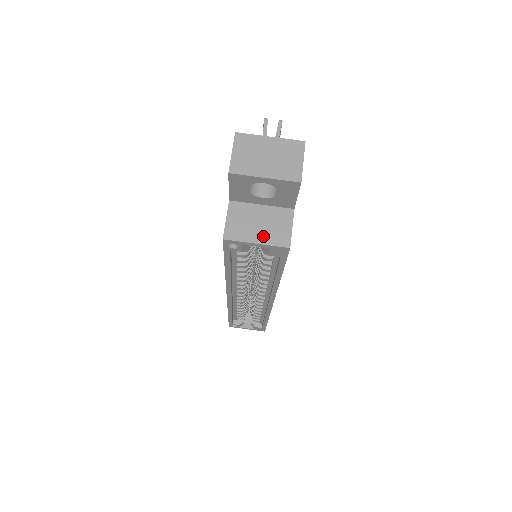
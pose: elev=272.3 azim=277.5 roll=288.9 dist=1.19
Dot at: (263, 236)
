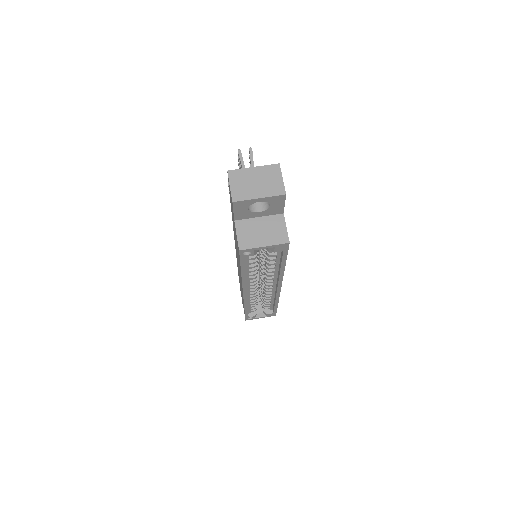
Dot at: (267, 240)
